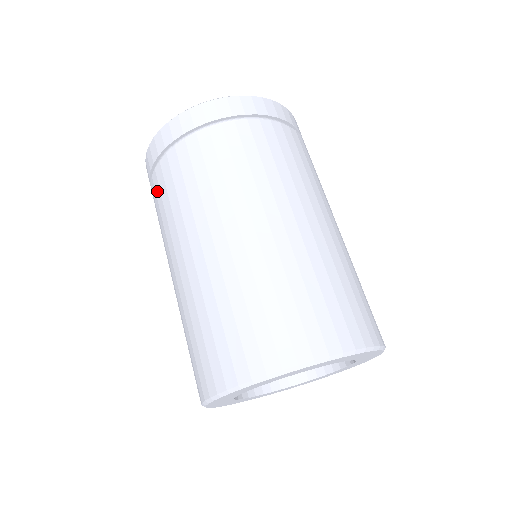
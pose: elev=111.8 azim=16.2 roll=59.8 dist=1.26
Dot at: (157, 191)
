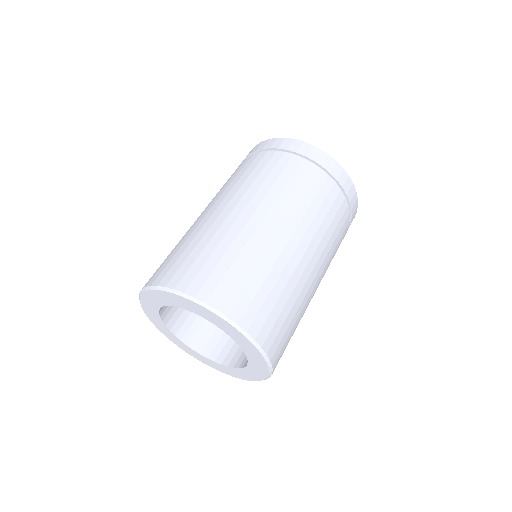
Dot at: occluded
